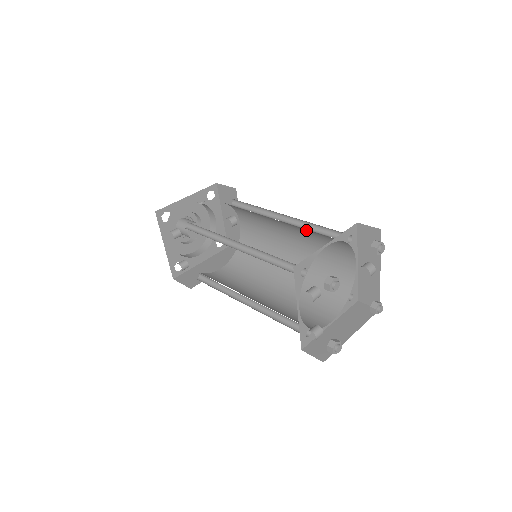
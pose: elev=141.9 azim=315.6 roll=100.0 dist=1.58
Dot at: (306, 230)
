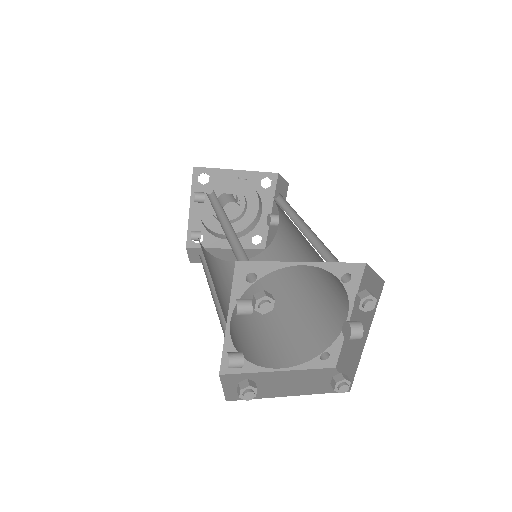
Dot at: occluded
